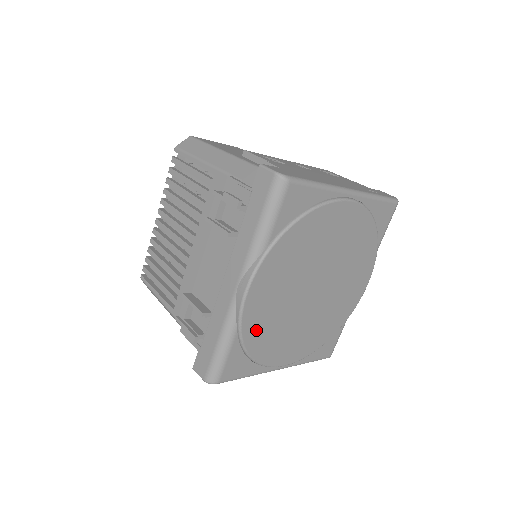
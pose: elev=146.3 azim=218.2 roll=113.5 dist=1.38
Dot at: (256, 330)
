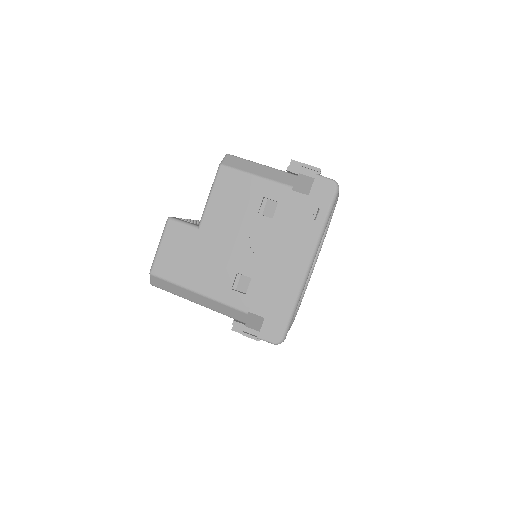
Dot at: occluded
